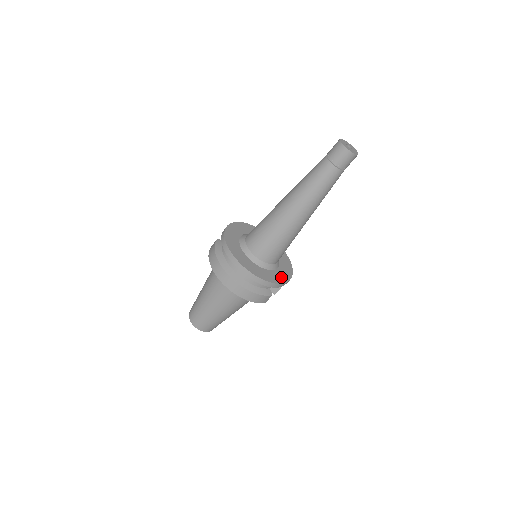
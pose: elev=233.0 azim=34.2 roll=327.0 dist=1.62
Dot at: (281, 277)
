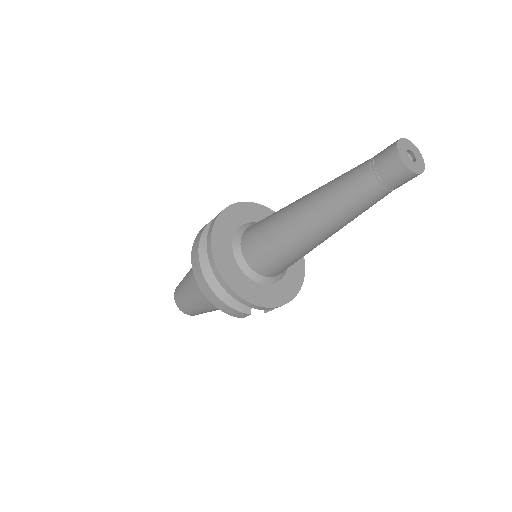
Dot at: (269, 297)
